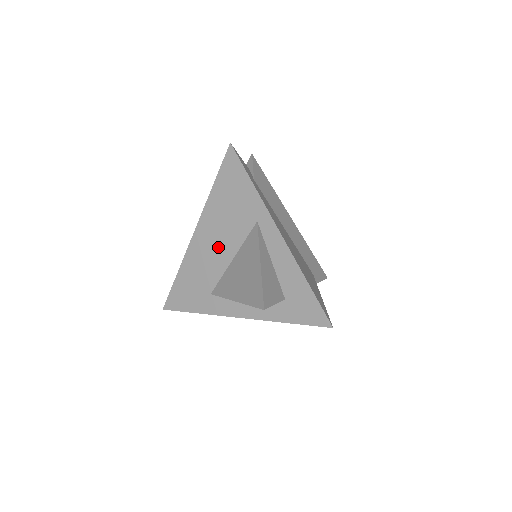
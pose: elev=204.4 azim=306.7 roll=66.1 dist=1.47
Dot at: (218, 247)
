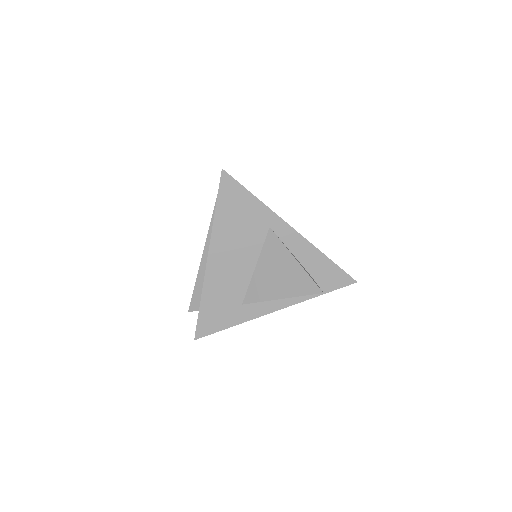
Dot at: (237, 262)
